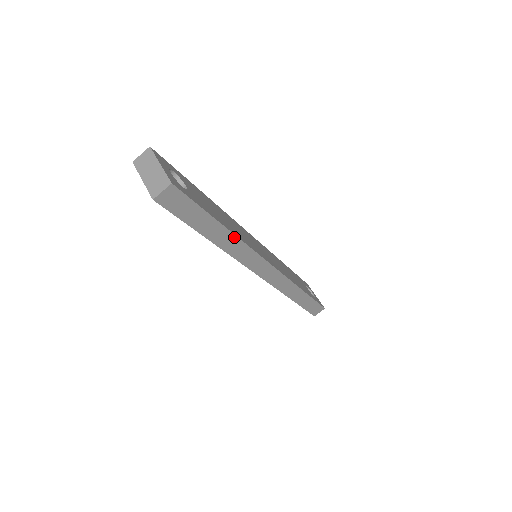
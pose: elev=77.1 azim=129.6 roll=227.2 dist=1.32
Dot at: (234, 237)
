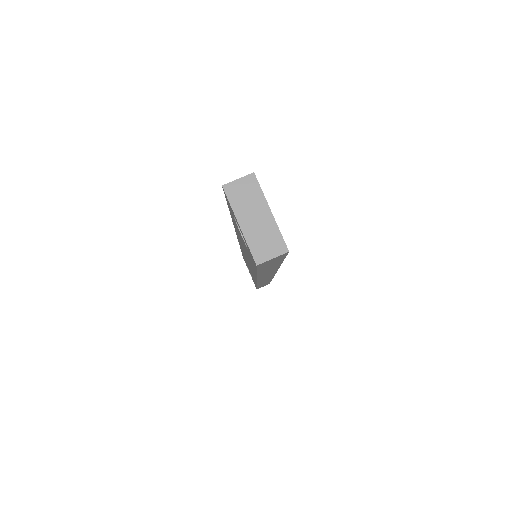
Dot at: (277, 268)
